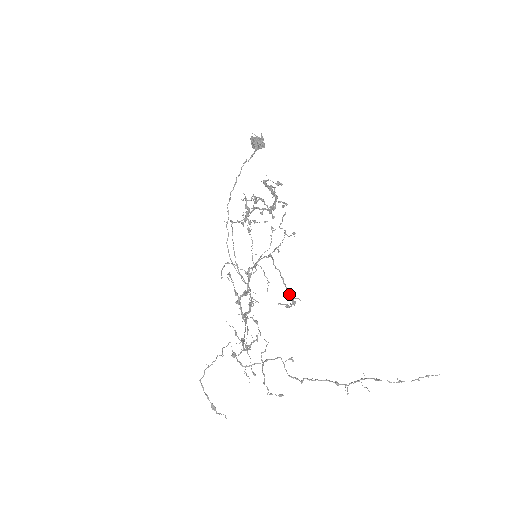
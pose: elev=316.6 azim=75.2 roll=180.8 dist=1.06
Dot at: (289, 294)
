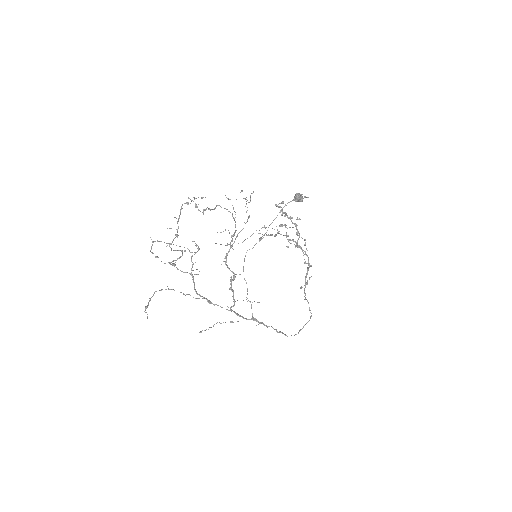
Dot at: (208, 209)
